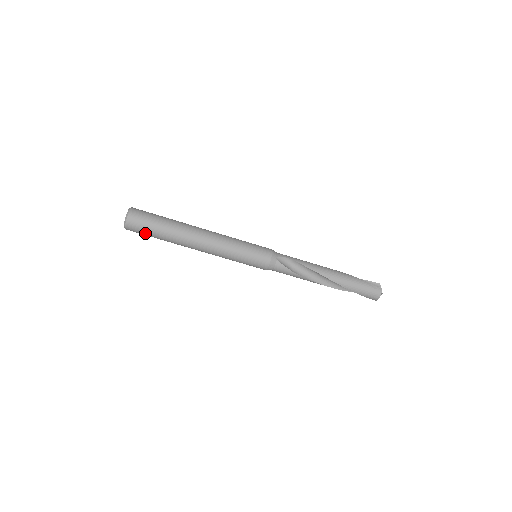
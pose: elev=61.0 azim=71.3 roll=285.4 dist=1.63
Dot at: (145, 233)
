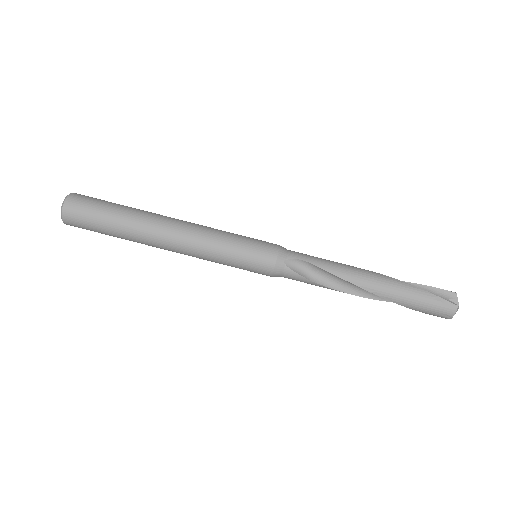
Dot at: (92, 230)
